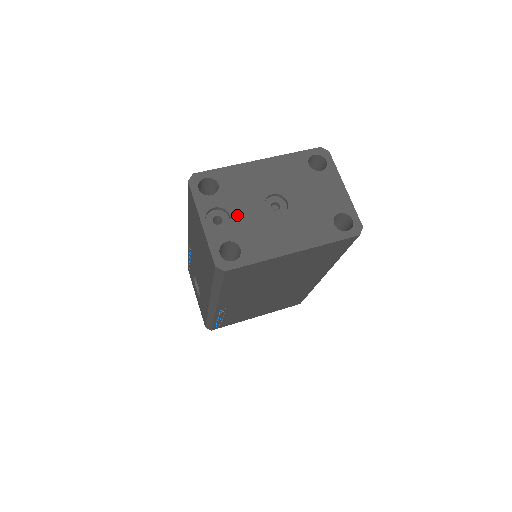
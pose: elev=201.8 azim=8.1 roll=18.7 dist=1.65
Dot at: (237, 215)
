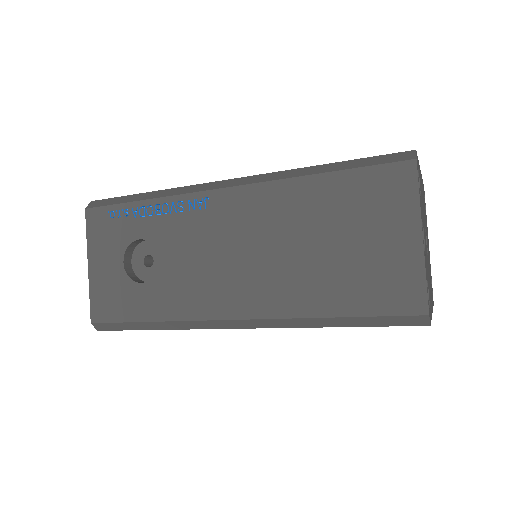
Dot at: occluded
